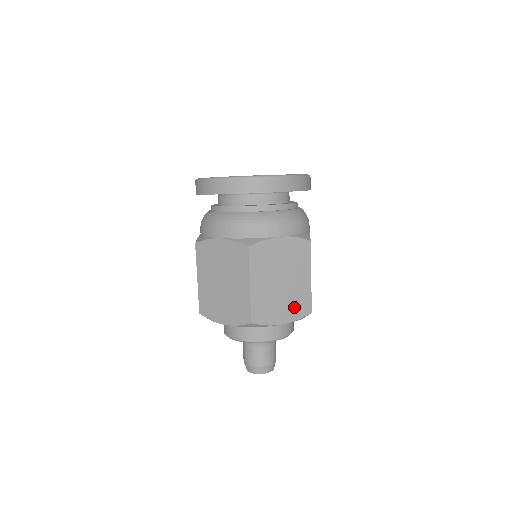
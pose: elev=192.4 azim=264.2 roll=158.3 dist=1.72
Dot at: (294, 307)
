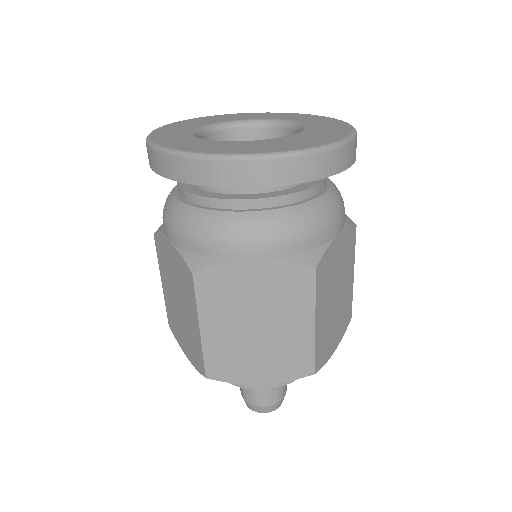
Dot at: (342, 322)
